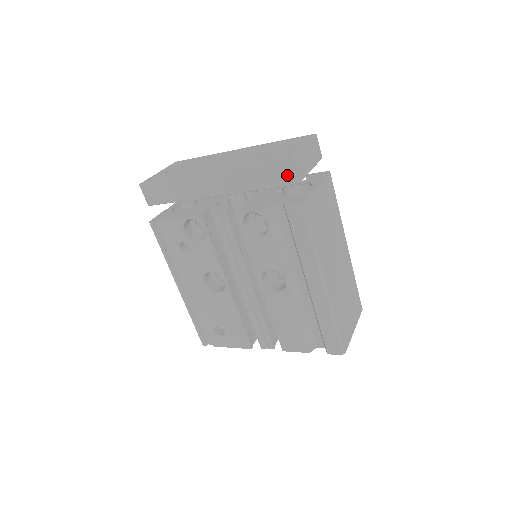
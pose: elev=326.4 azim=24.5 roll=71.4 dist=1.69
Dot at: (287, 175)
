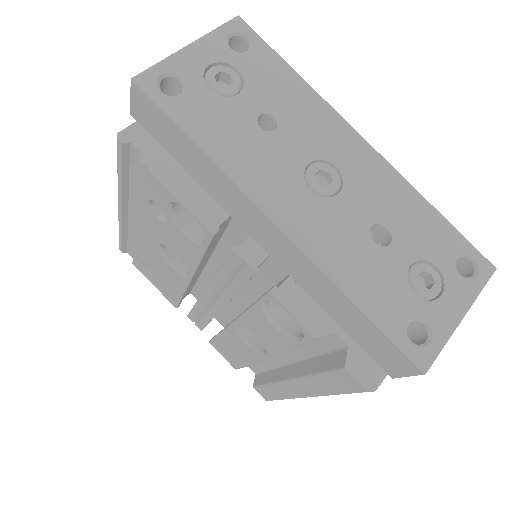
Dot at: (392, 365)
